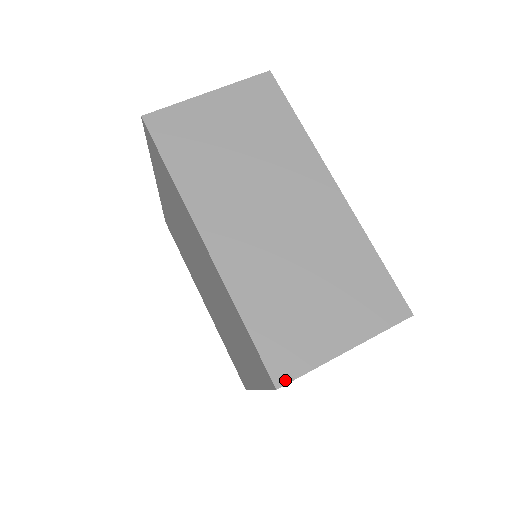
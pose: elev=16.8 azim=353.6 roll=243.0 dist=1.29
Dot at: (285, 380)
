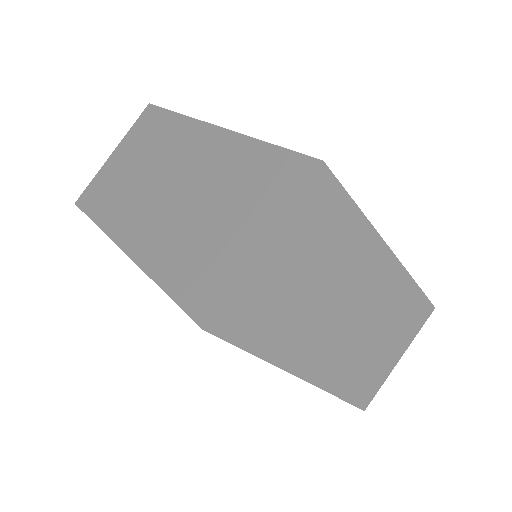
Dot at: (368, 403)
